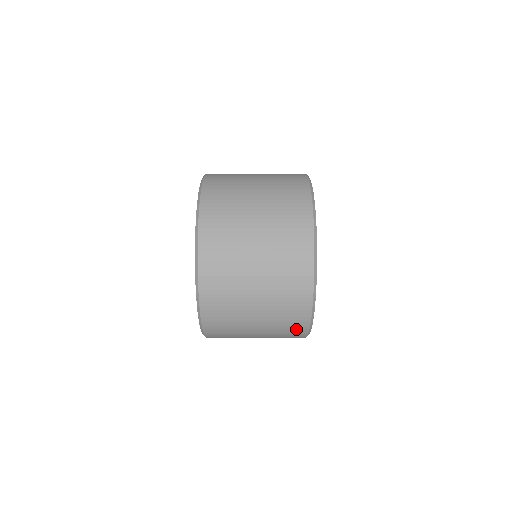
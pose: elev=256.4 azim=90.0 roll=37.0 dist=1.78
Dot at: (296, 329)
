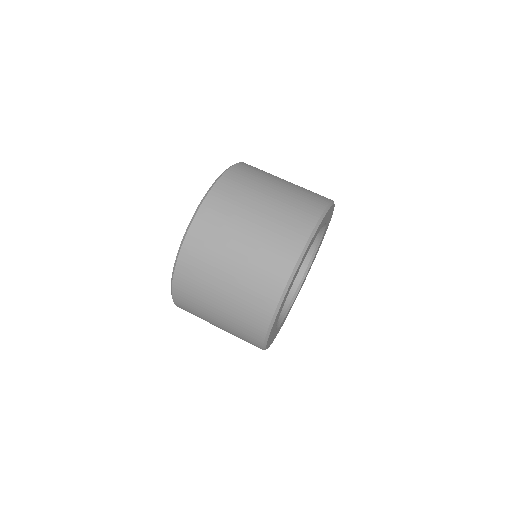
Dot at: (254, 327)
